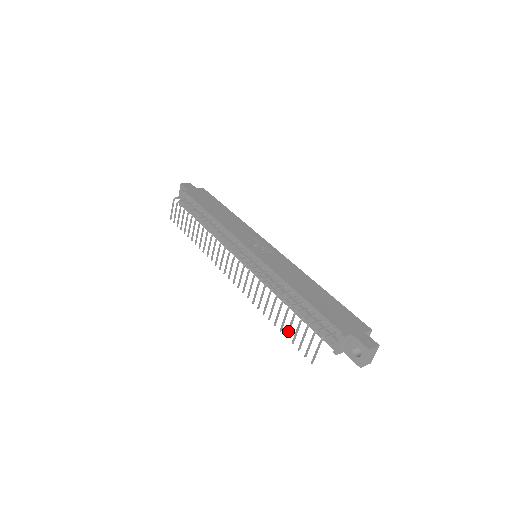
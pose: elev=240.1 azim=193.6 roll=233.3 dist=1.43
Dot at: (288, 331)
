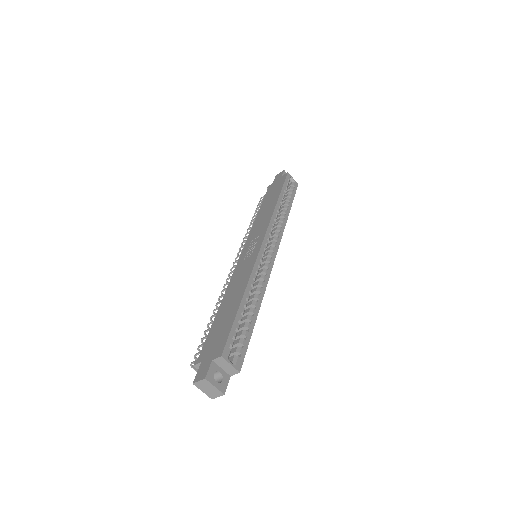
Dot at: occluded
